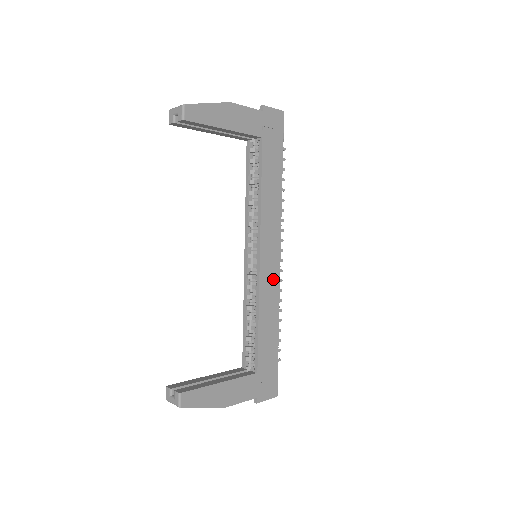
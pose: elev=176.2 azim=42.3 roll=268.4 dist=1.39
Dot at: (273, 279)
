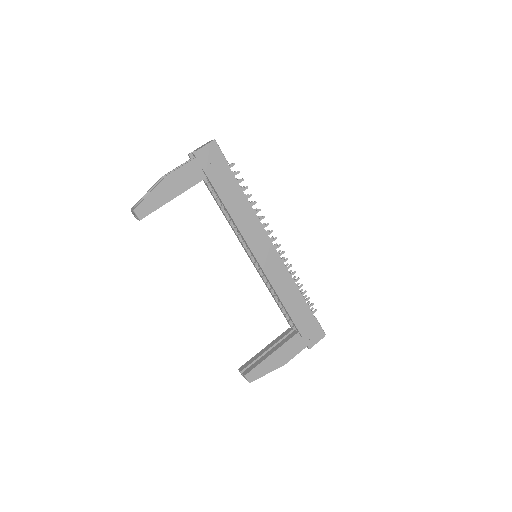
Dot at: (277, 266)
